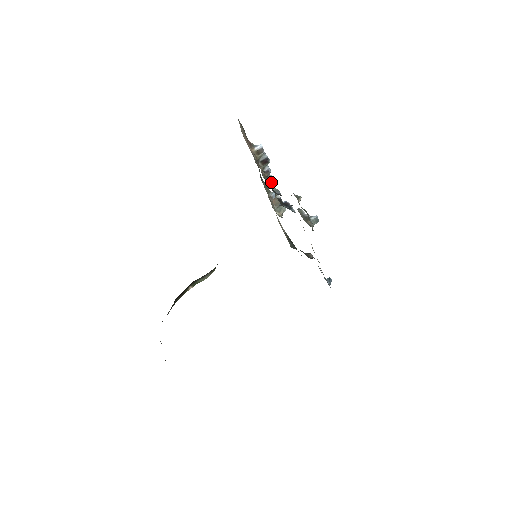
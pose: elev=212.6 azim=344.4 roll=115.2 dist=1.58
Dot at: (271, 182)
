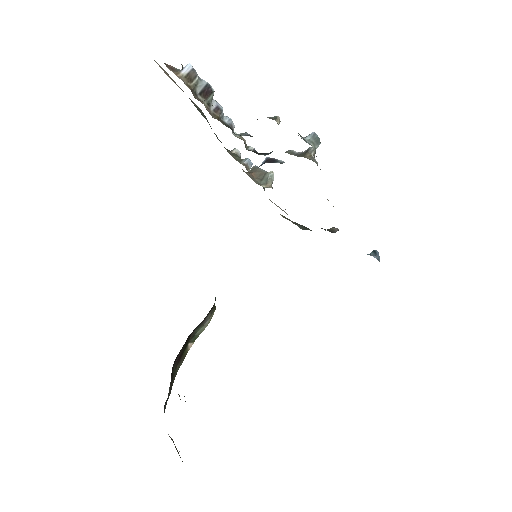
Dot at: (230, 126)
